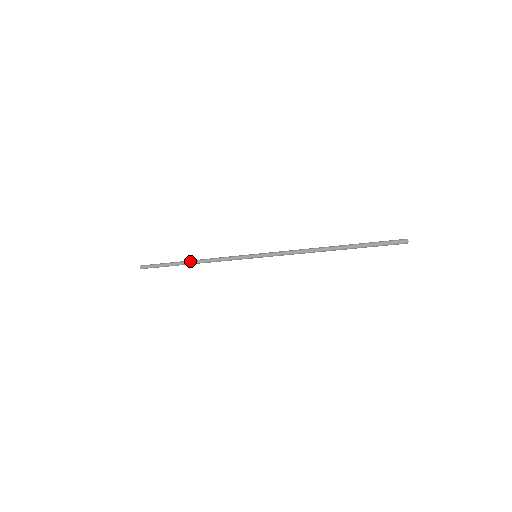
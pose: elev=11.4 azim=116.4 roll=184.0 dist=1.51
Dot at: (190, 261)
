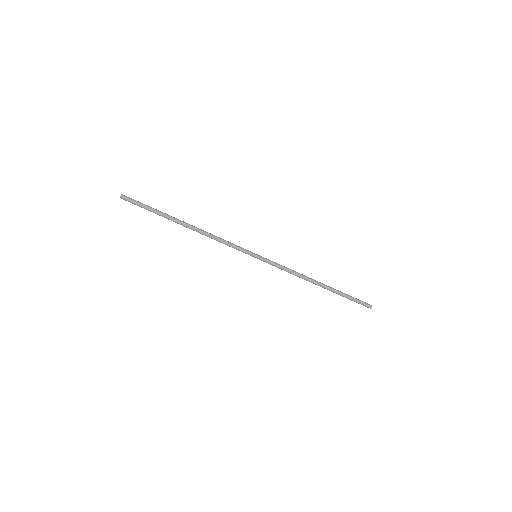
Dot at: (188, 224)
